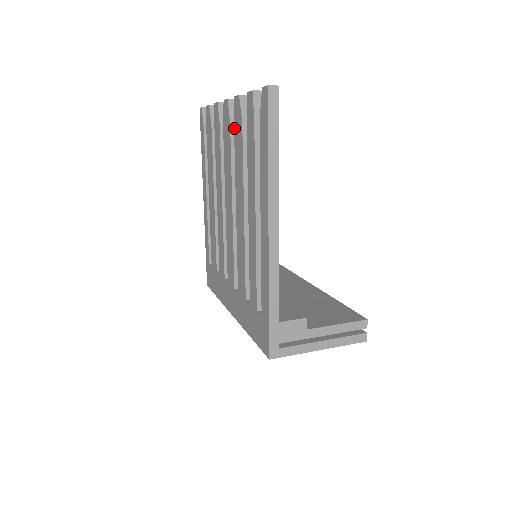
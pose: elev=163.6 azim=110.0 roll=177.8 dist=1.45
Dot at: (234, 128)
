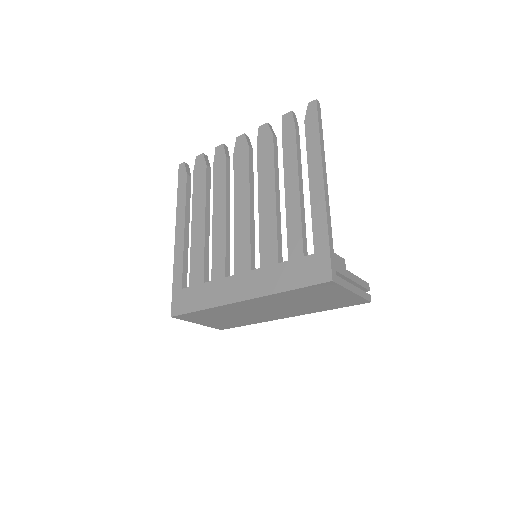
Dot at: (257, 145)
